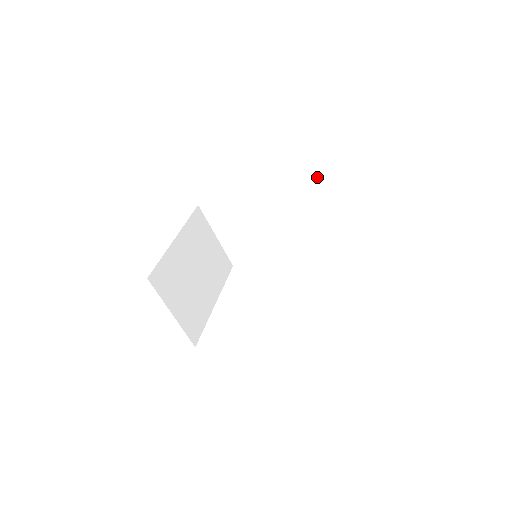
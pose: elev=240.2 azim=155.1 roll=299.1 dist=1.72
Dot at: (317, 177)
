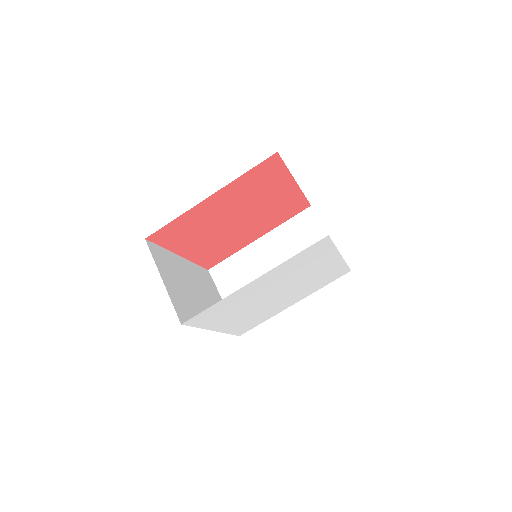
Dot at: (314, 216)
